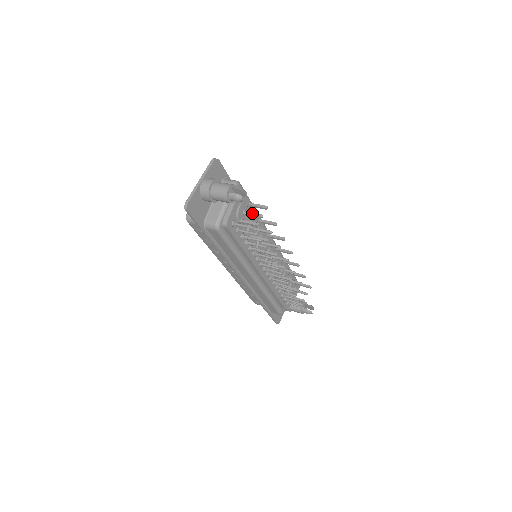
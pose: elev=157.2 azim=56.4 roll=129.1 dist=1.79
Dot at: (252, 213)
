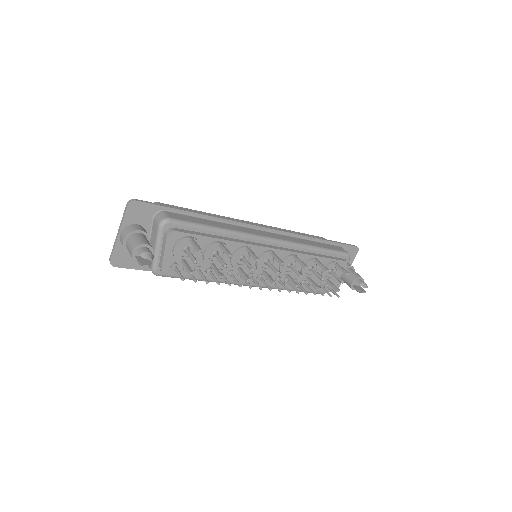
Dot at: (189, 255)
